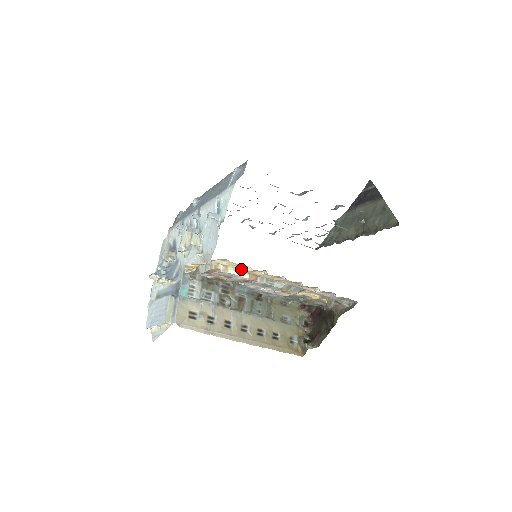
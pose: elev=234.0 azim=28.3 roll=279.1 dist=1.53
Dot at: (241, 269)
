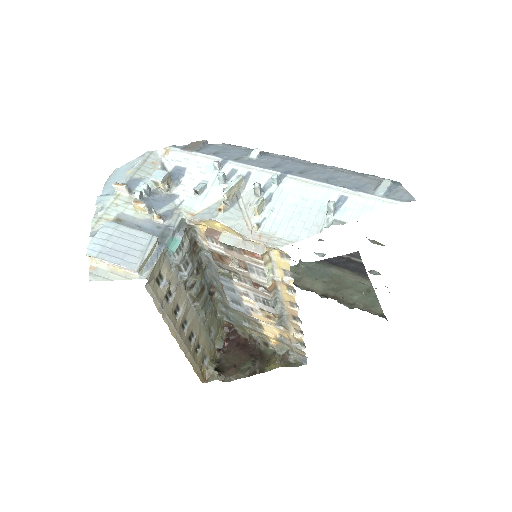
Dot at: (276, 273)
